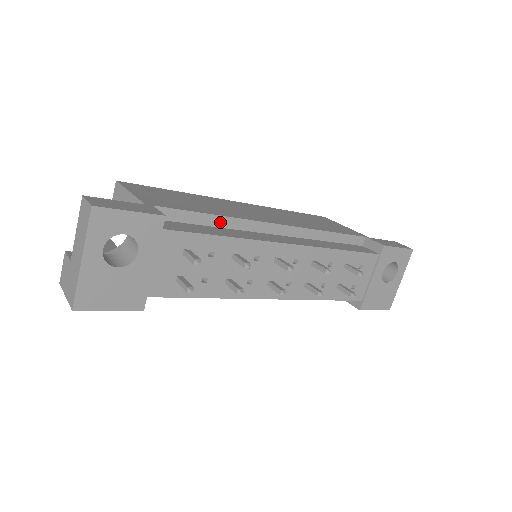
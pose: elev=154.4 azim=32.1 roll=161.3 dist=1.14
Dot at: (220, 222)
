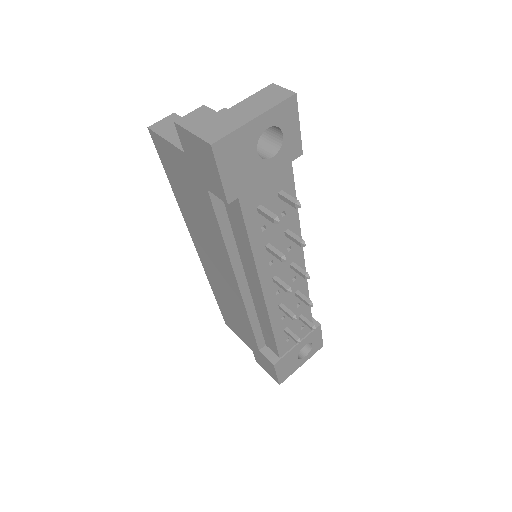
Dot at: occluded
